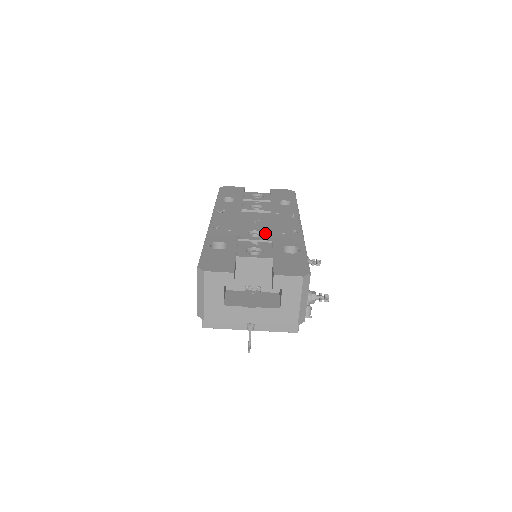
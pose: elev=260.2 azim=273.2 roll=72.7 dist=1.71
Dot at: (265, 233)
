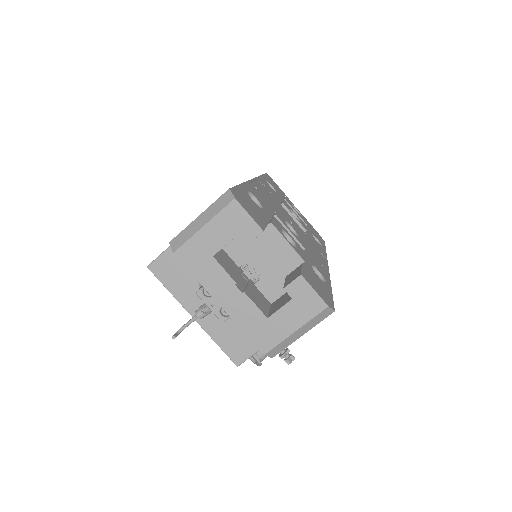
Dot at: (300, 237)
